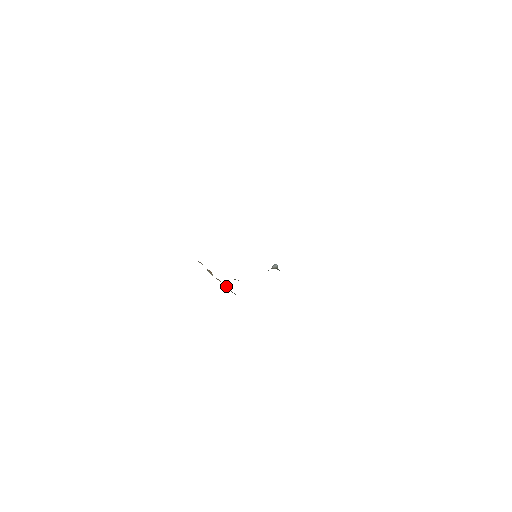
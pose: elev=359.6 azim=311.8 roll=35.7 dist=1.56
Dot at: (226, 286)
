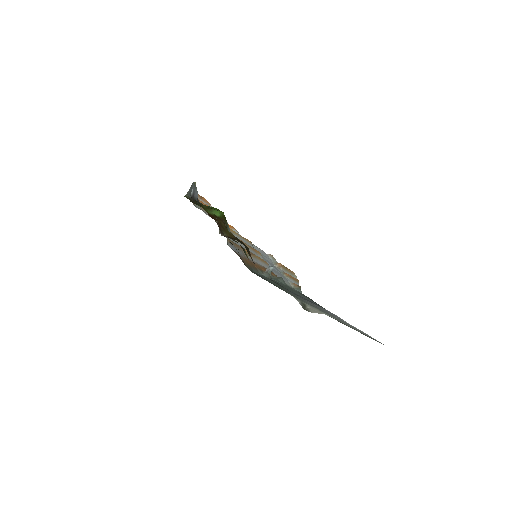
Dot at: (291, 282)
